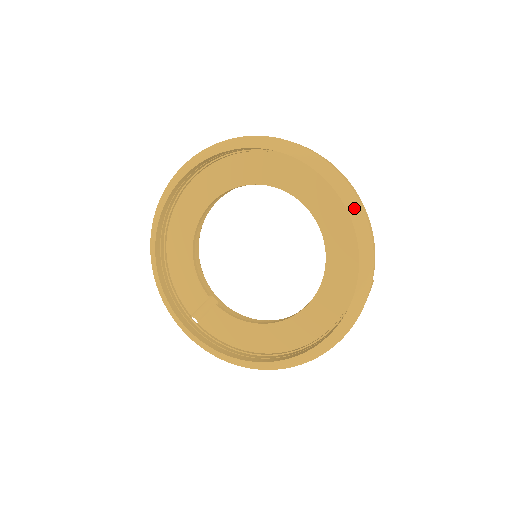
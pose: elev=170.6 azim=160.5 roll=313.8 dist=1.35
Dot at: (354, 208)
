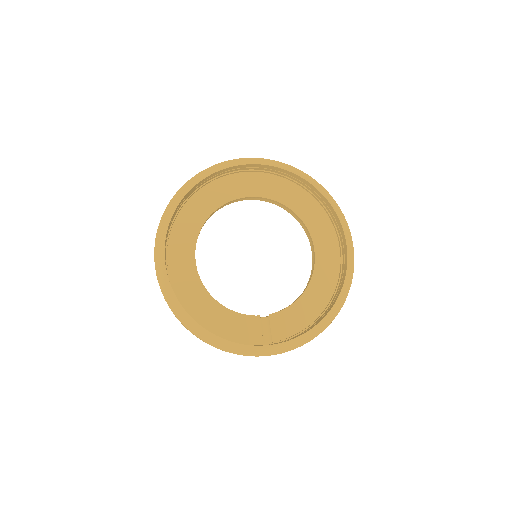
Dot at: (276, 164)
